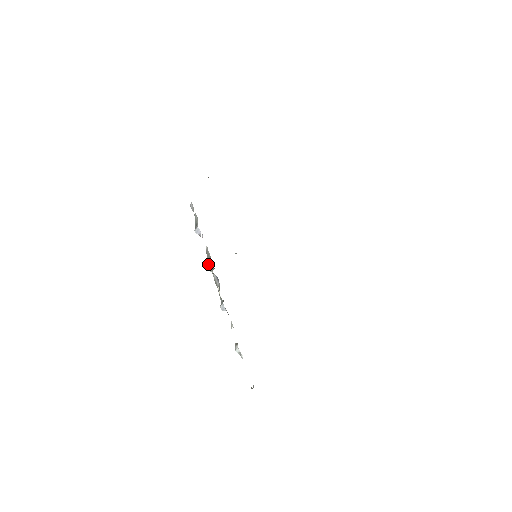
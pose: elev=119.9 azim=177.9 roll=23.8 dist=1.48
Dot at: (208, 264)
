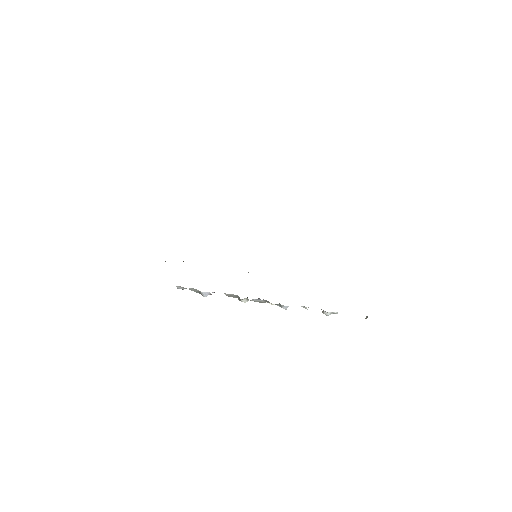
Dot at: (240, 300)
